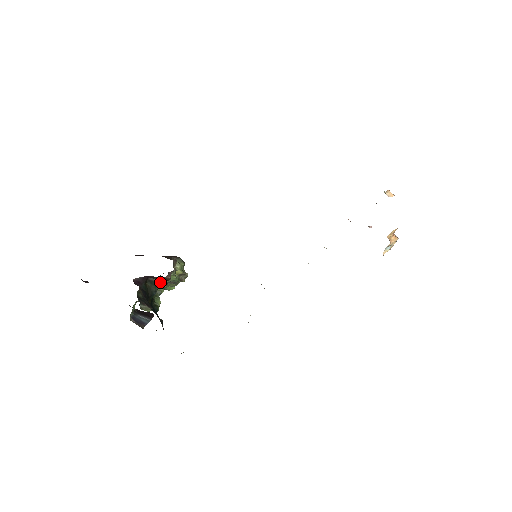
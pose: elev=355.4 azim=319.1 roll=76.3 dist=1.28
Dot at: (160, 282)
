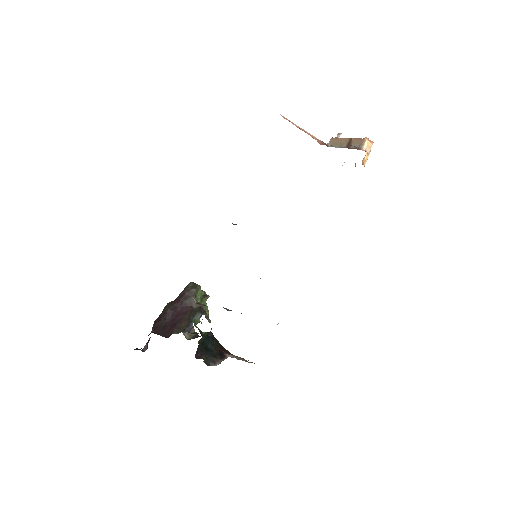
Dot at: occluded
